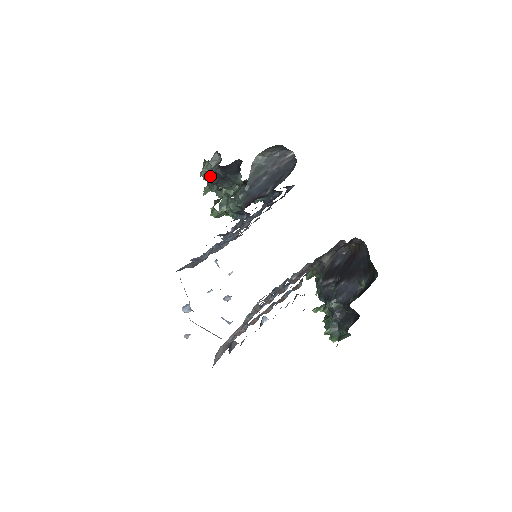
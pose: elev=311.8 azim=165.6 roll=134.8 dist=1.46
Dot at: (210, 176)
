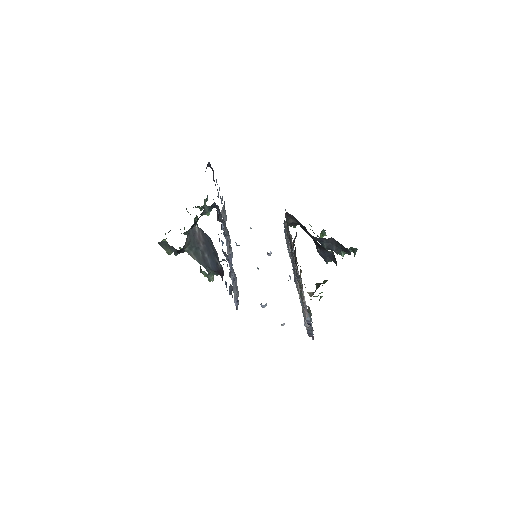
Dot at: occluded
